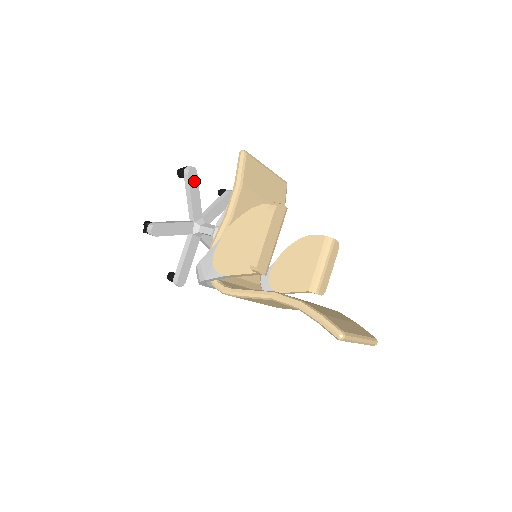
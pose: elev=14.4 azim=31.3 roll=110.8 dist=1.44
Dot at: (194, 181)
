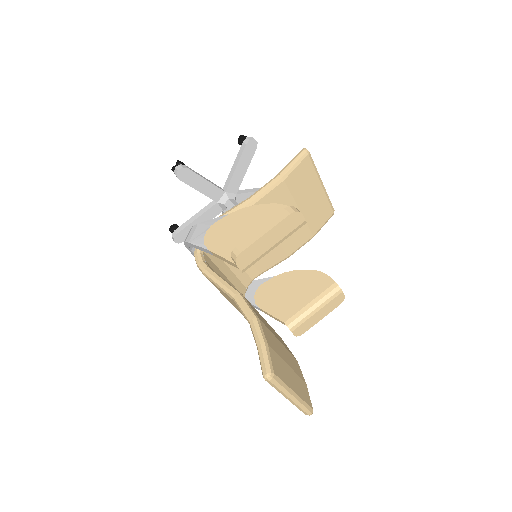
Dot at: (249, 154)
